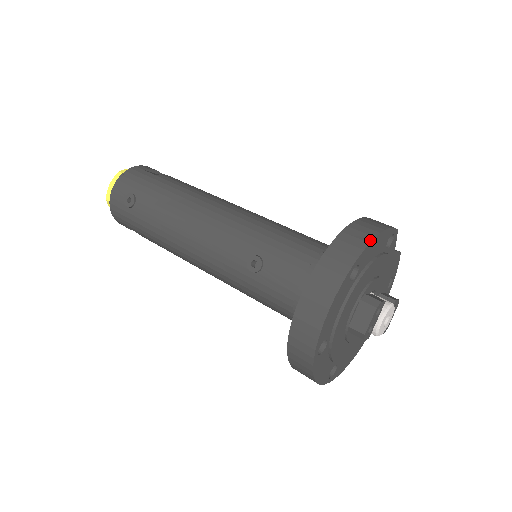
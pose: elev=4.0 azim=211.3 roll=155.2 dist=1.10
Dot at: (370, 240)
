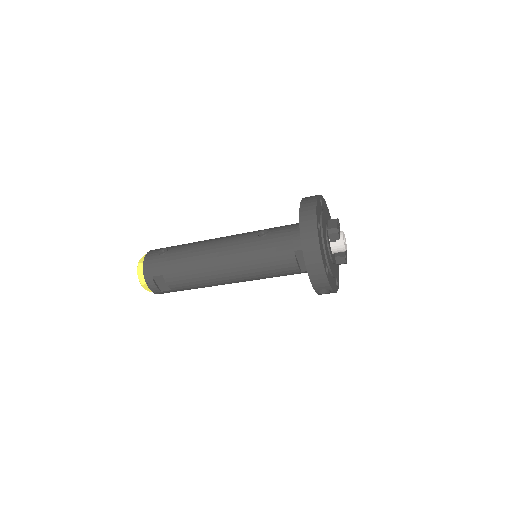
Dot at: occluded
